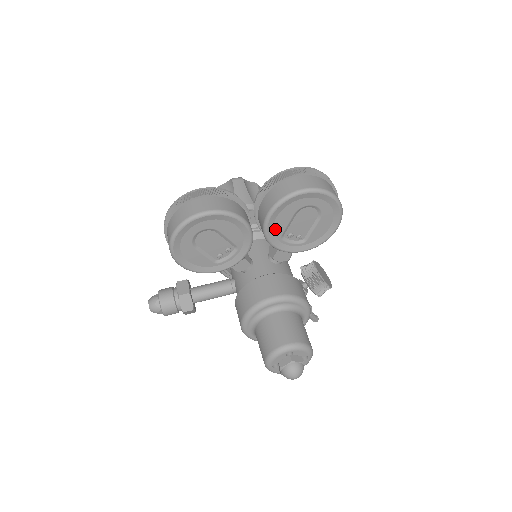
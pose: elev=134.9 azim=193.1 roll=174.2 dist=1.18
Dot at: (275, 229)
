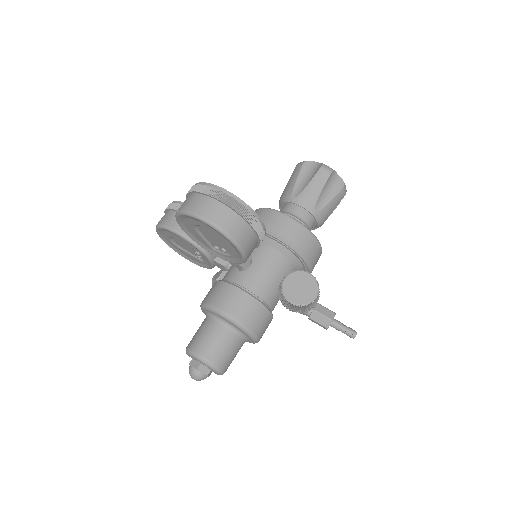
Dot at: (201, 241)
